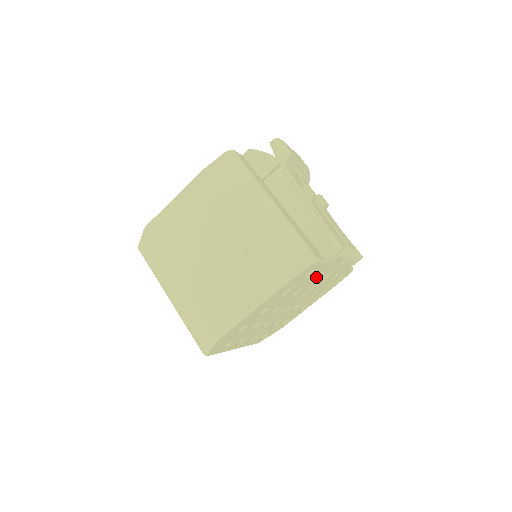
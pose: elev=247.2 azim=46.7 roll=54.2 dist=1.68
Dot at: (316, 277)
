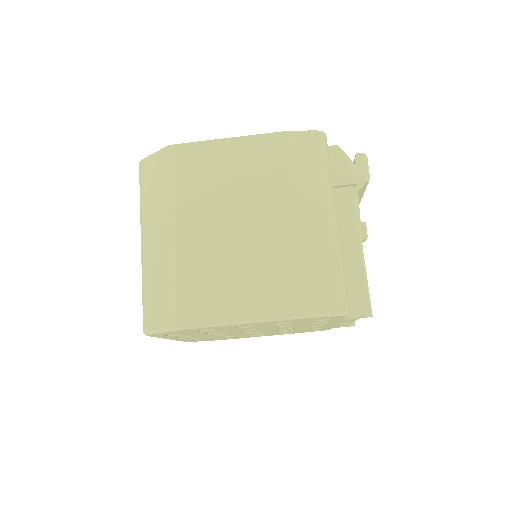
Dot at: (315, 323)
